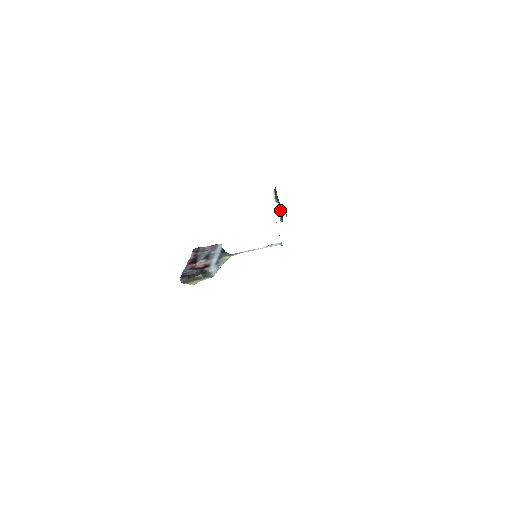
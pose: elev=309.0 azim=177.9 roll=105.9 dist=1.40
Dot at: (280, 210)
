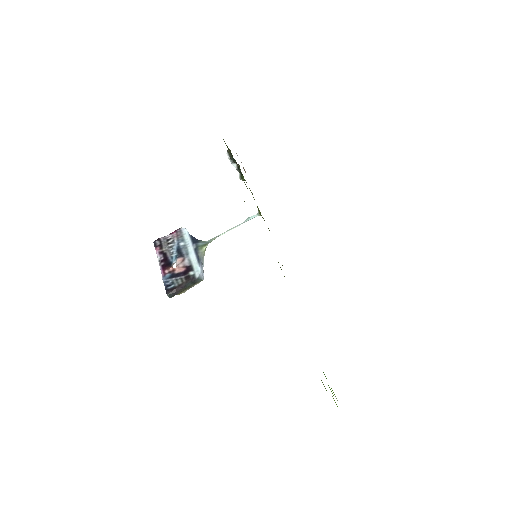
Dot at: (238, 170)
